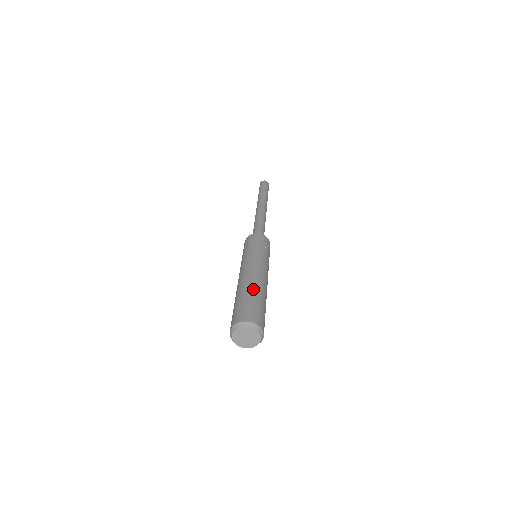
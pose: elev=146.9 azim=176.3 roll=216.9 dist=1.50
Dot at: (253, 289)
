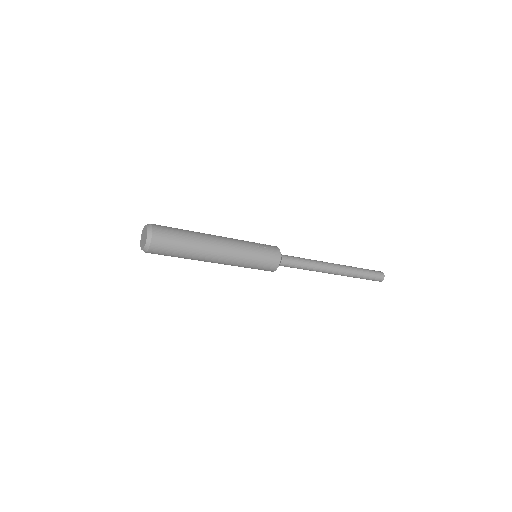
Dot at: (192, 231)
